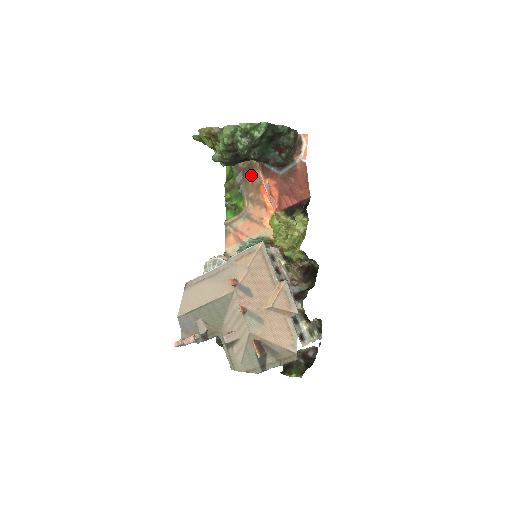
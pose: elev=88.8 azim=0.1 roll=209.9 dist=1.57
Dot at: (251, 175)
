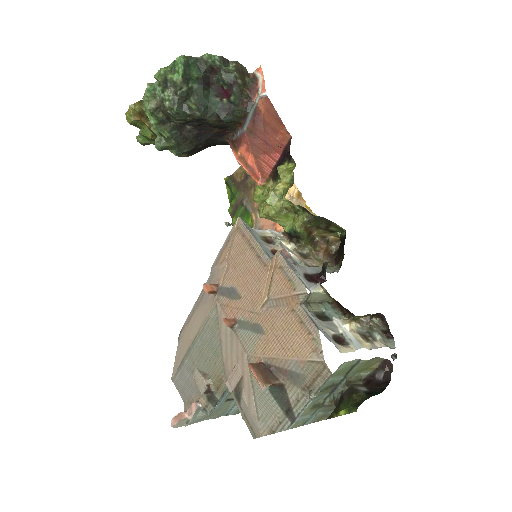
Dot at: (250, 182)
